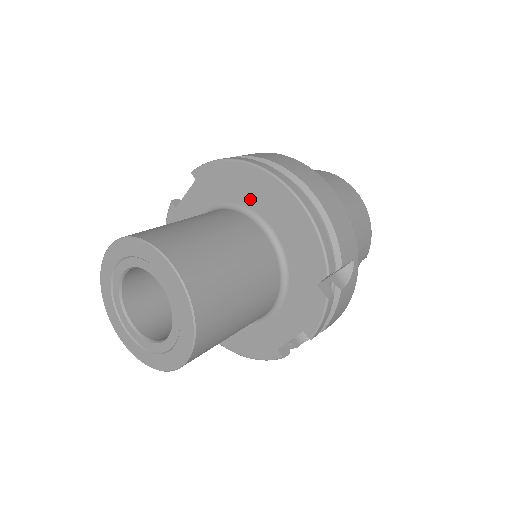
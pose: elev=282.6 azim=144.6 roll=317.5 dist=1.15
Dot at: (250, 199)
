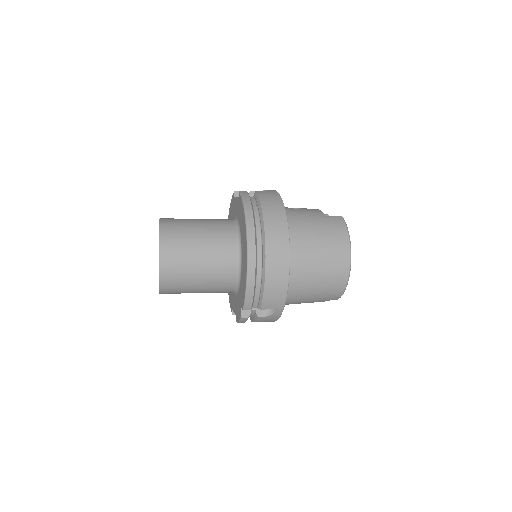
Dot at: (242, 239)
